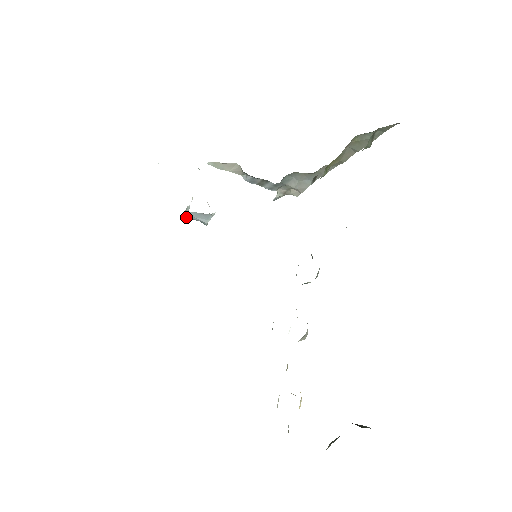
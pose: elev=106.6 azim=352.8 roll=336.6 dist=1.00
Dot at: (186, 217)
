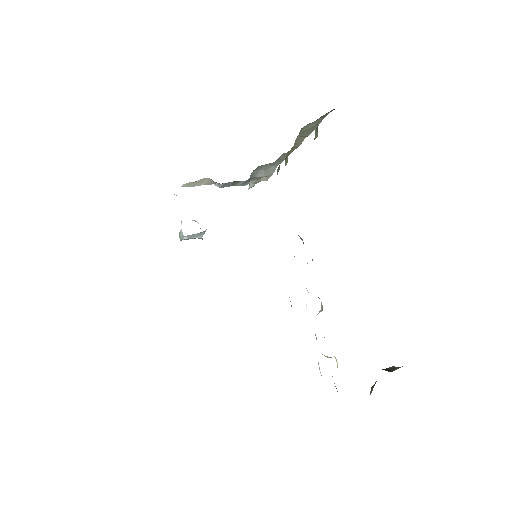
Dot at: occluded
